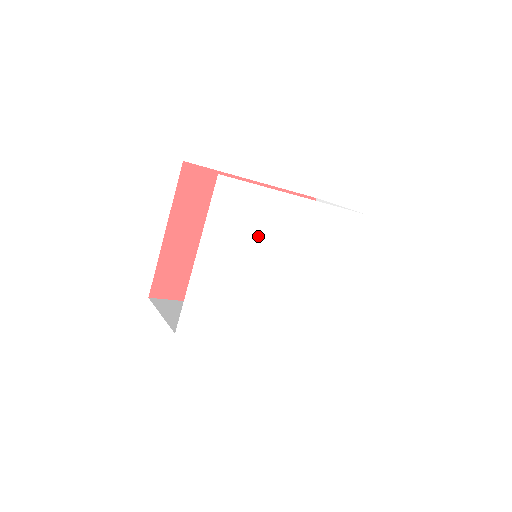
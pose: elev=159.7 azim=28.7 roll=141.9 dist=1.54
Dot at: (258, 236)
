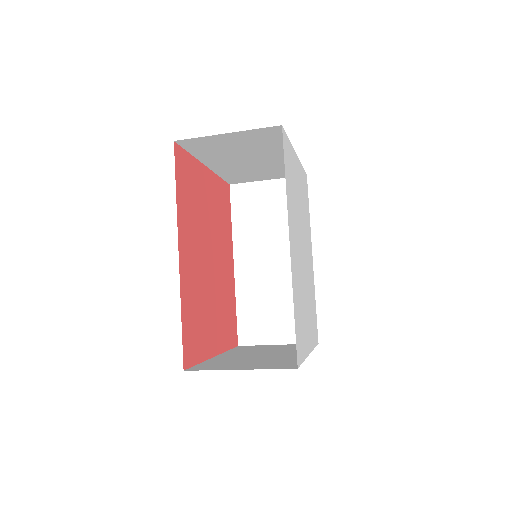
Dot at: (305, 221)
